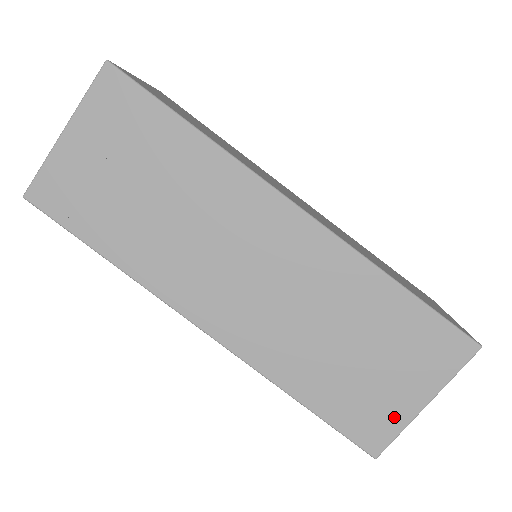
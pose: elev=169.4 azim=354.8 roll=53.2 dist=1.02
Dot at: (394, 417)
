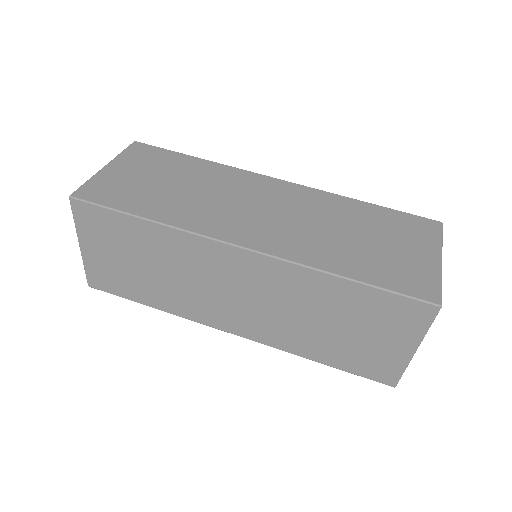
Dot at: (394, 362)
